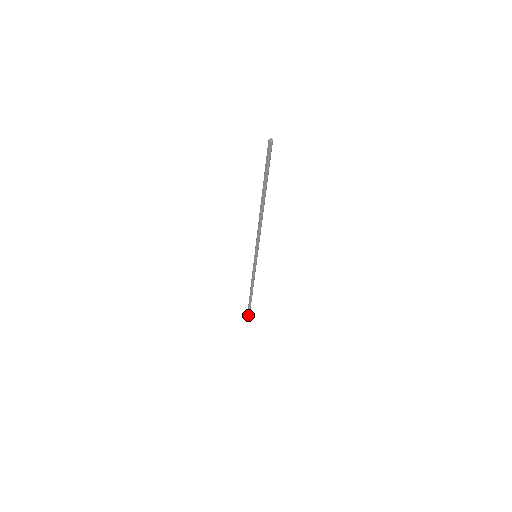
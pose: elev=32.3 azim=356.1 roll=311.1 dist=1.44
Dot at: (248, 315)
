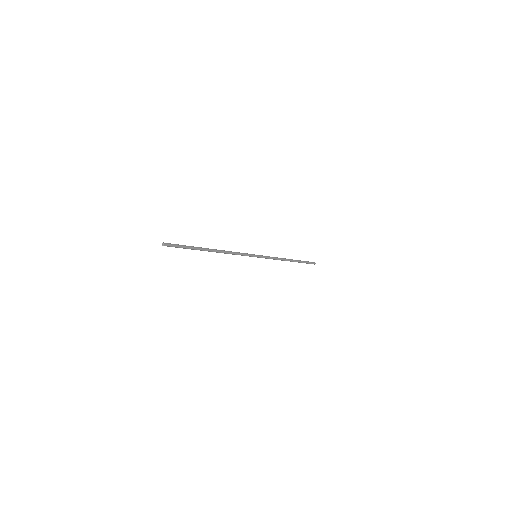
Dot at: occluded
